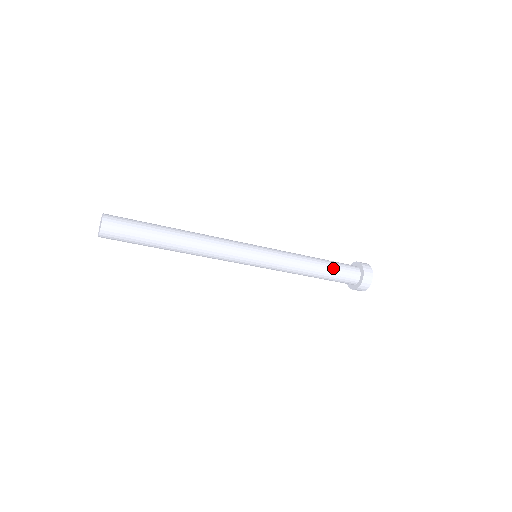
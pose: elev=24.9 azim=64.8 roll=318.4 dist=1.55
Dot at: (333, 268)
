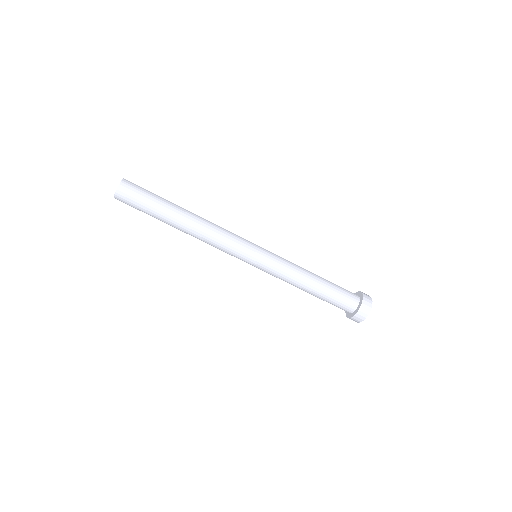
Dot at: (331, 283)
